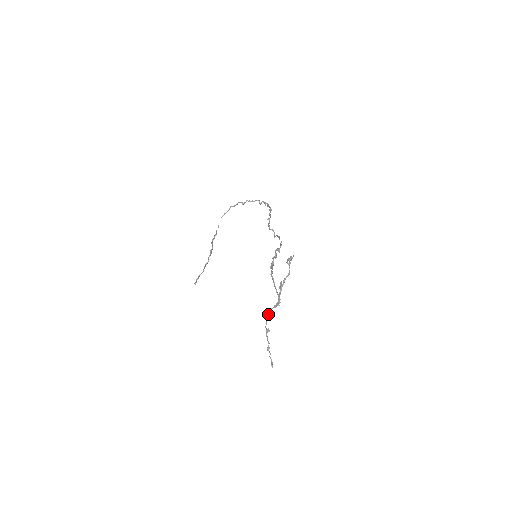
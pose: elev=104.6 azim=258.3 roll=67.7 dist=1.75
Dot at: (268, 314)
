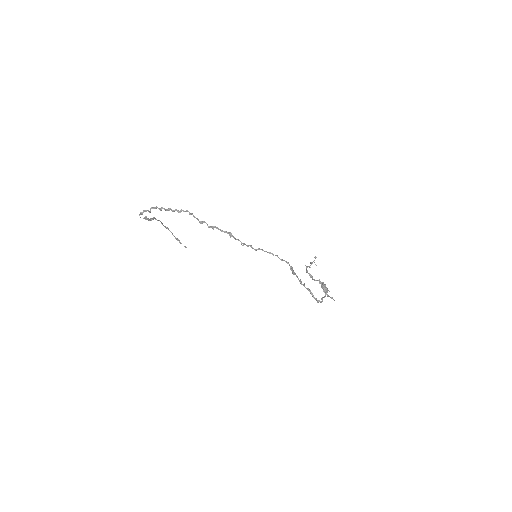
Dot at: (311, 277)
